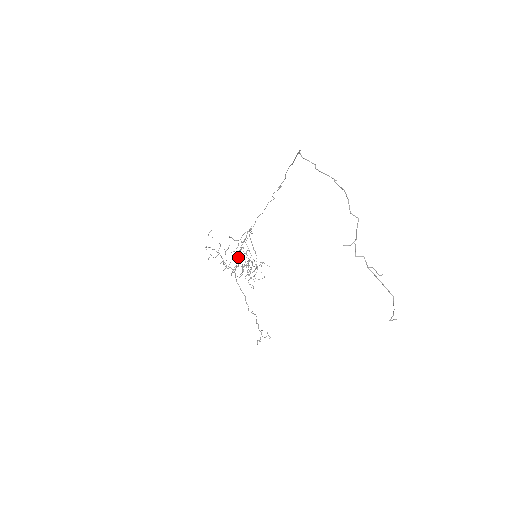
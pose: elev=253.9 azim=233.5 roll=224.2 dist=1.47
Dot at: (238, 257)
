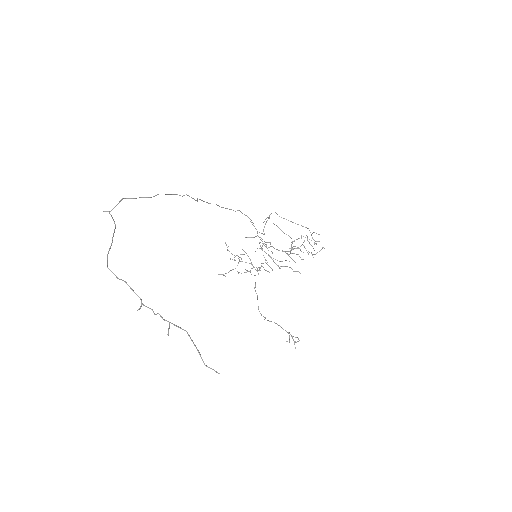
Dot at: occluded
